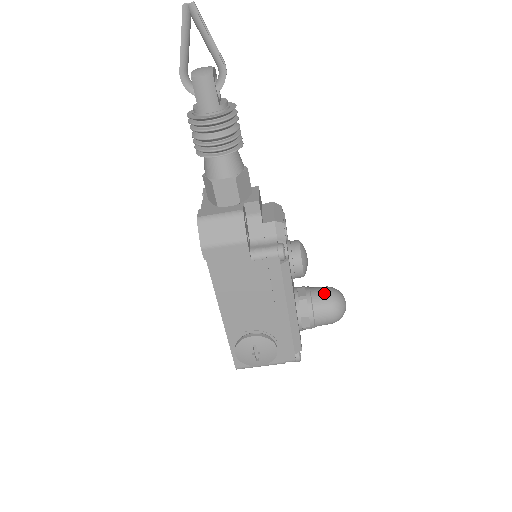
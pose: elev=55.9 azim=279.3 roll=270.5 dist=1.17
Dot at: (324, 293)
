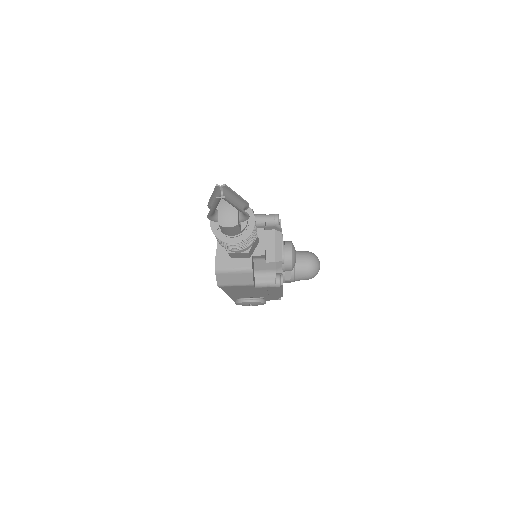
Dot at: (305, 265)
